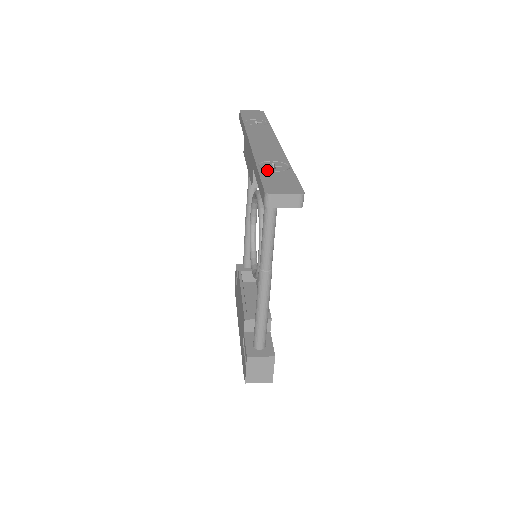
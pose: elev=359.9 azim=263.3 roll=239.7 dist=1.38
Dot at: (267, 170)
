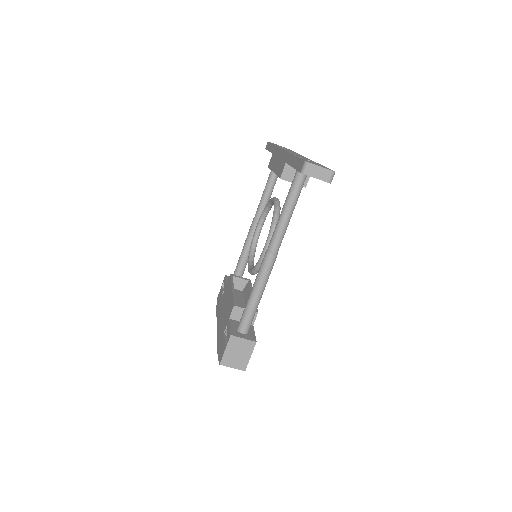
Dot at: occluded
